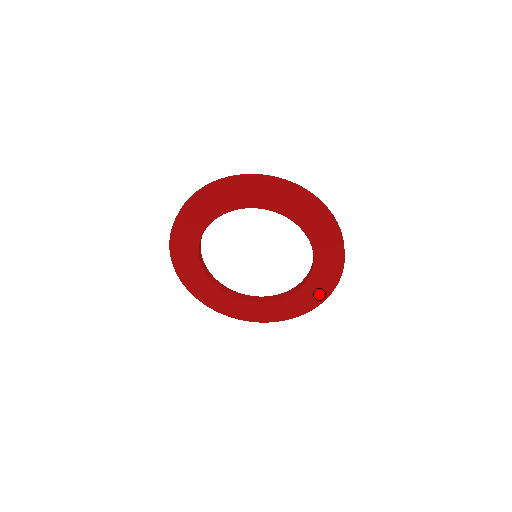
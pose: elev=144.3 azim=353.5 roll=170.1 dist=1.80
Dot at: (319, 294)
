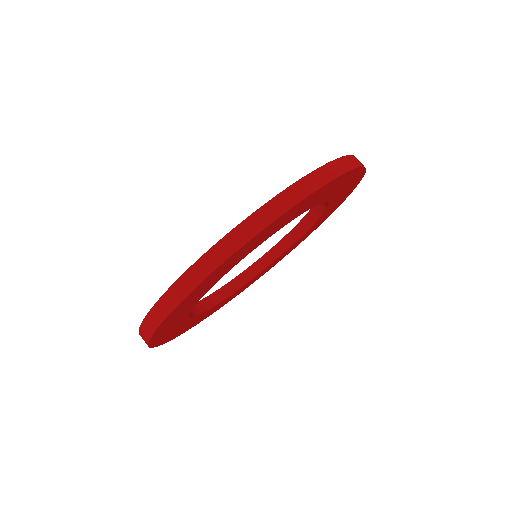
Dot at: (341, 201)
